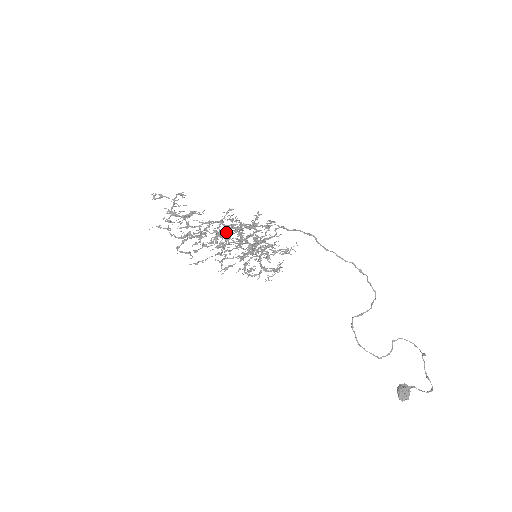
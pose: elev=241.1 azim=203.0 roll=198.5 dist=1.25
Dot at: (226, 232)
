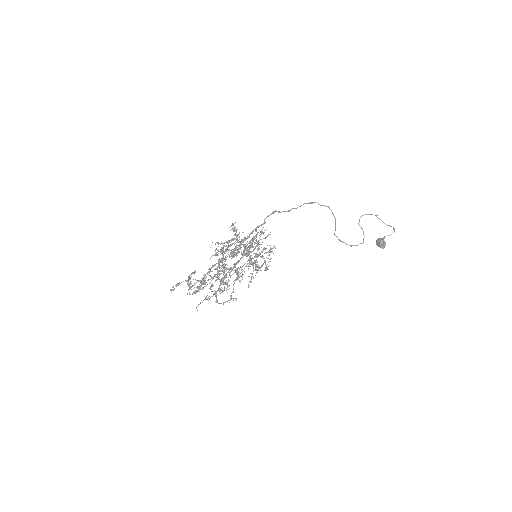
Dot at: (225, 261)
